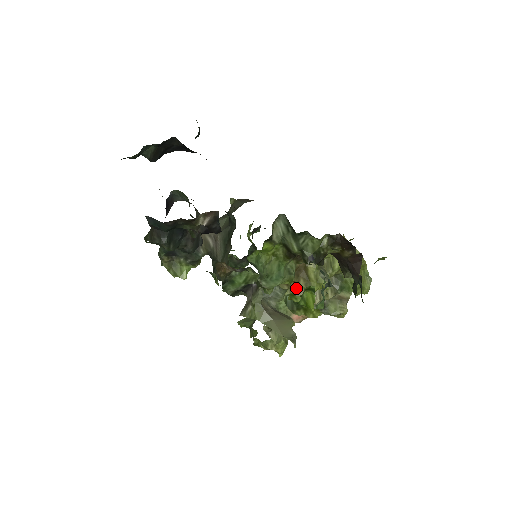
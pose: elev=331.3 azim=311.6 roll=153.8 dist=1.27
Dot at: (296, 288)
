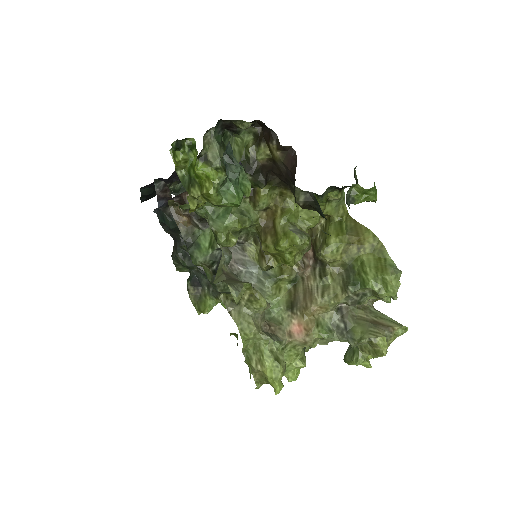
Dot at: (296, 288)
